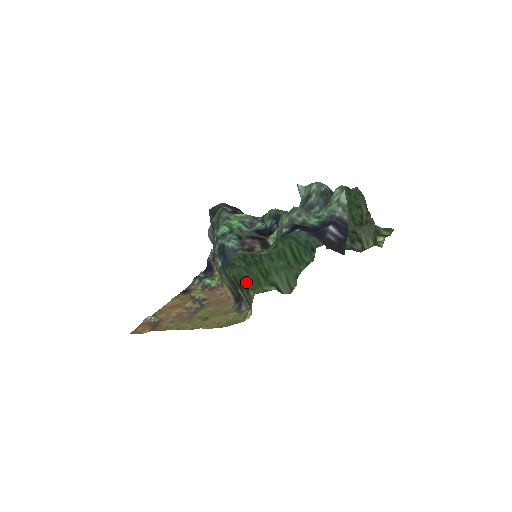
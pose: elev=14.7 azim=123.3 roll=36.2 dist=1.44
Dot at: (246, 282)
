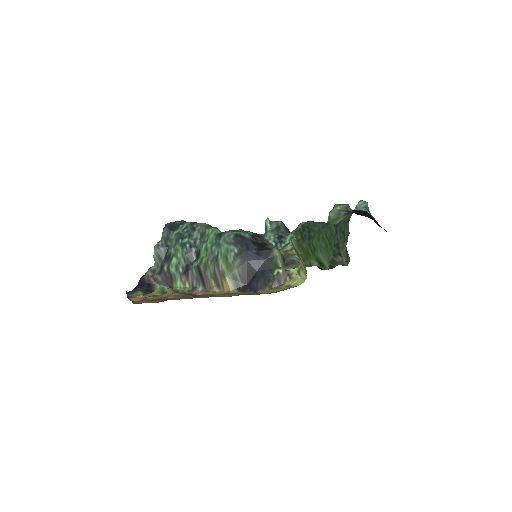
Dot at: occluded
